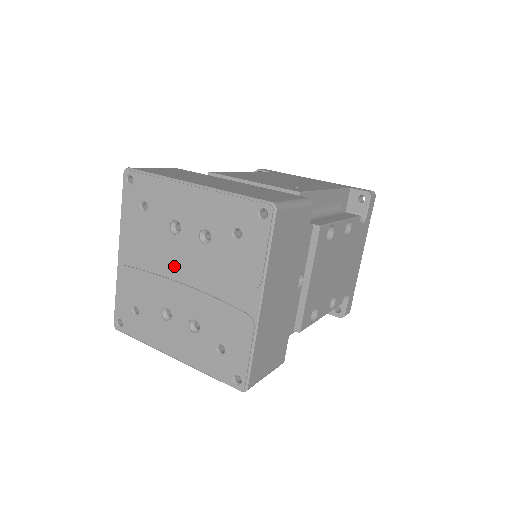
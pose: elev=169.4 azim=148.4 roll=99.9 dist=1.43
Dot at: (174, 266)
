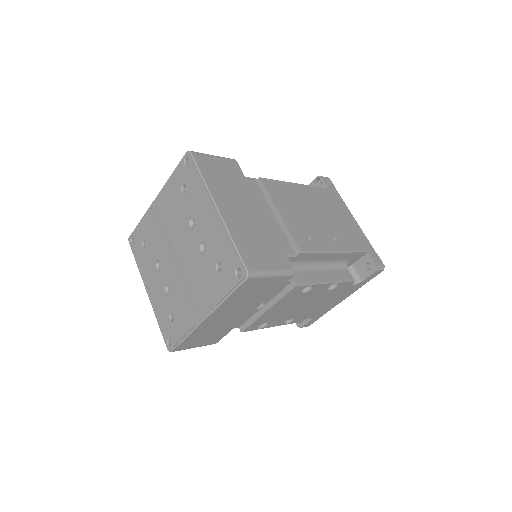
Dot at: (178, 244)
